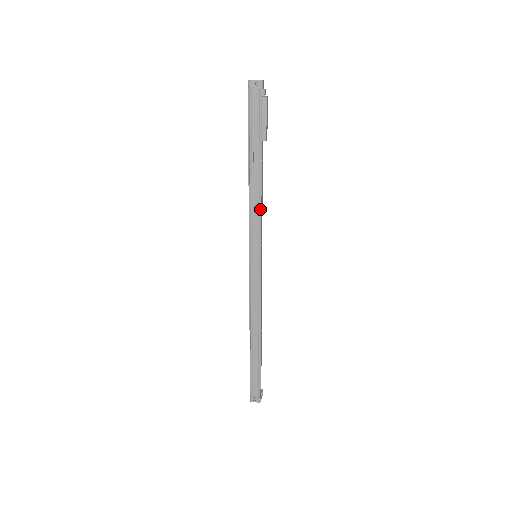
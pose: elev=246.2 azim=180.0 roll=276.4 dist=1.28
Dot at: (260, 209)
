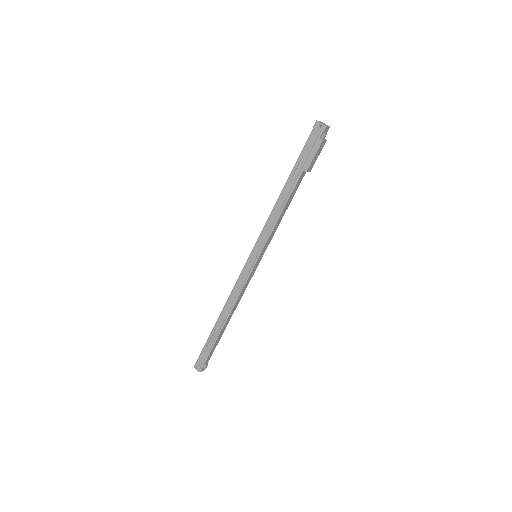
Dot at: (276, 221)
